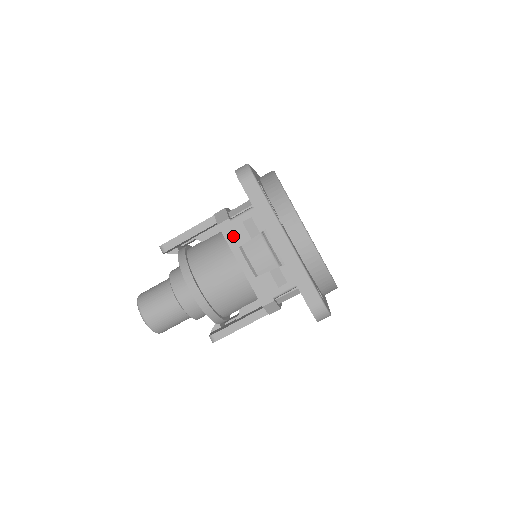
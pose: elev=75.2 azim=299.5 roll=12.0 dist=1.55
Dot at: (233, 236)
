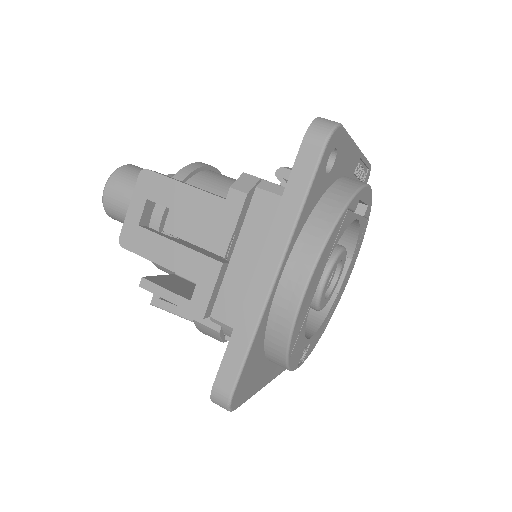
Dot at: occluded
